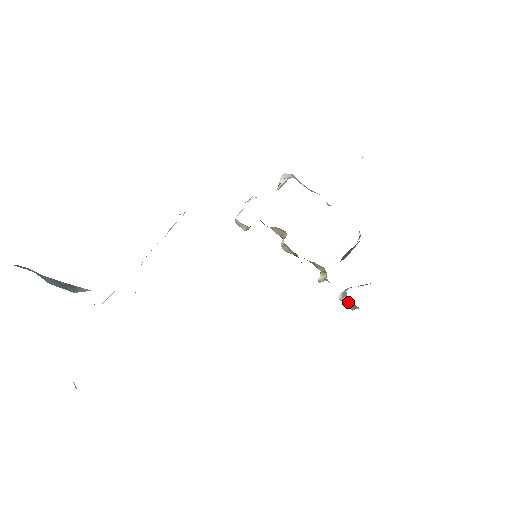
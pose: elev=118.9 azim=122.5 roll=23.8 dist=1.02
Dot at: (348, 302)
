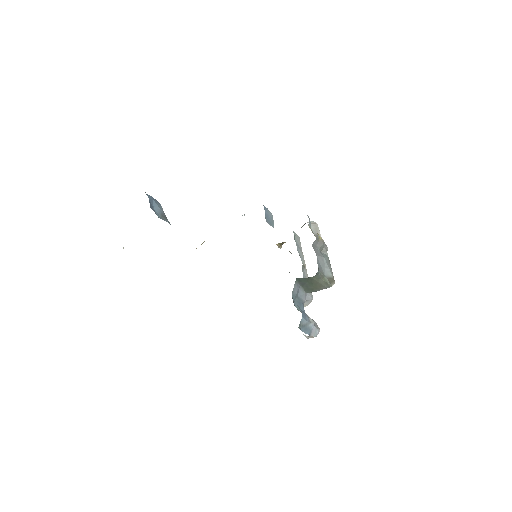
Dot at: occluded
